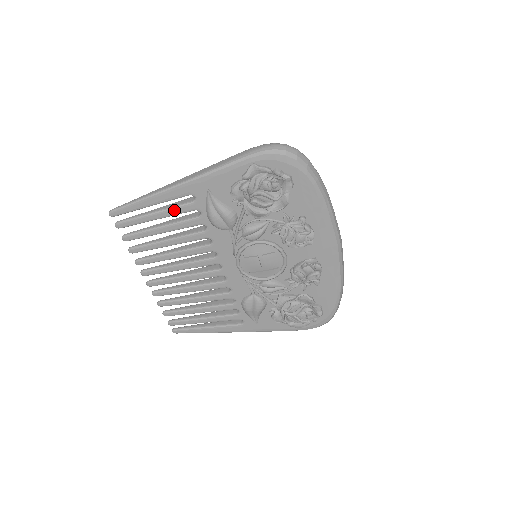
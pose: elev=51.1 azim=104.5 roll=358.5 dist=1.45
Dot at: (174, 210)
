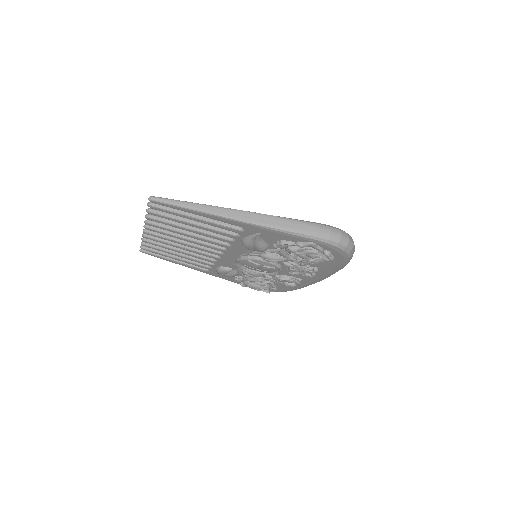
Dot at: (217, 225)
